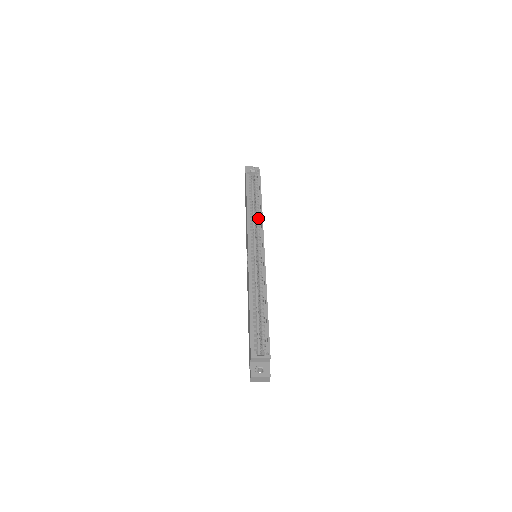
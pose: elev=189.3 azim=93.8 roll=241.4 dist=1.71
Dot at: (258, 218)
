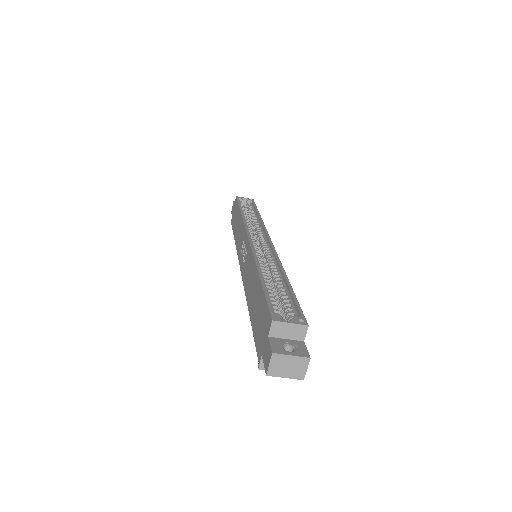
Dot at: (257, 223)
